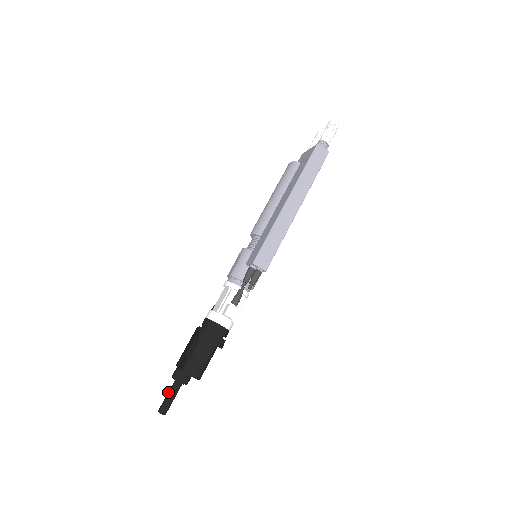
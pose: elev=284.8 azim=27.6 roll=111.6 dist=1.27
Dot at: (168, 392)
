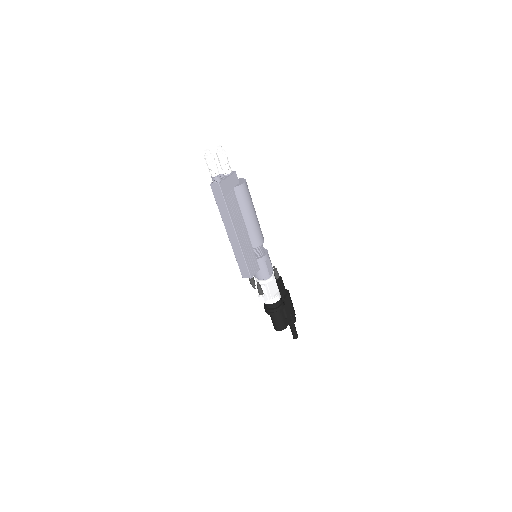
Dot at: (290, 328)
